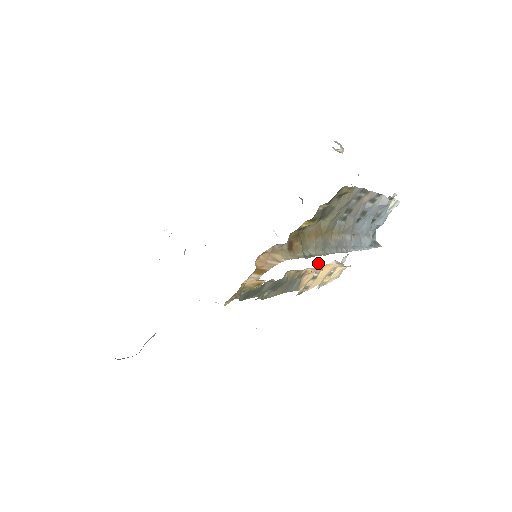
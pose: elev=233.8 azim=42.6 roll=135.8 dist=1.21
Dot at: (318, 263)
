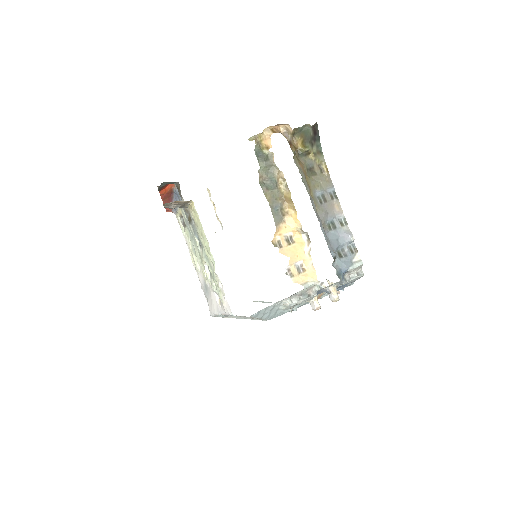
Dot at: occluded
